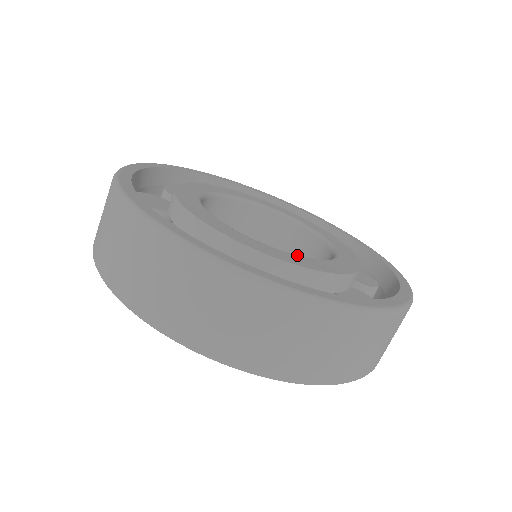
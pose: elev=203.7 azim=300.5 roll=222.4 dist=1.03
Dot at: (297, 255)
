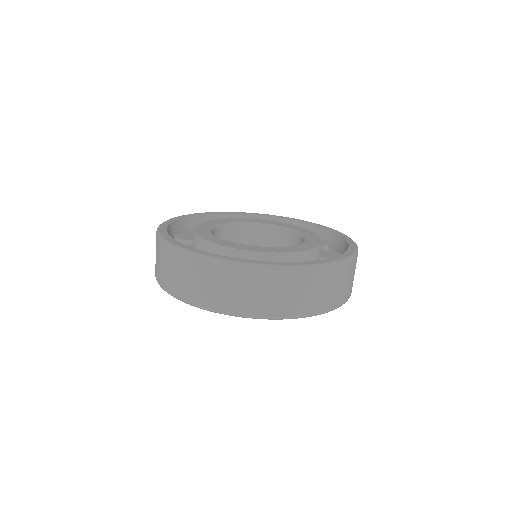
Dot at: (246, 242)
